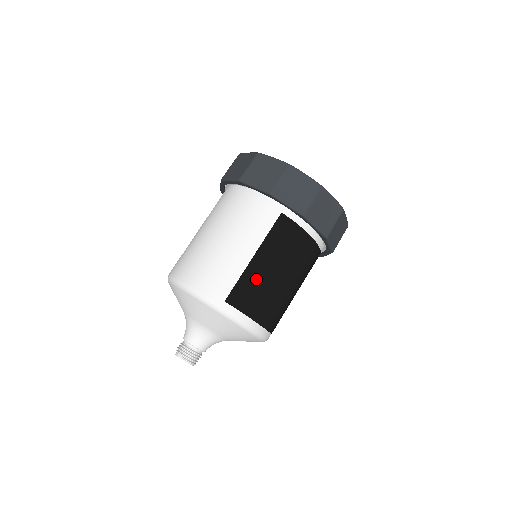
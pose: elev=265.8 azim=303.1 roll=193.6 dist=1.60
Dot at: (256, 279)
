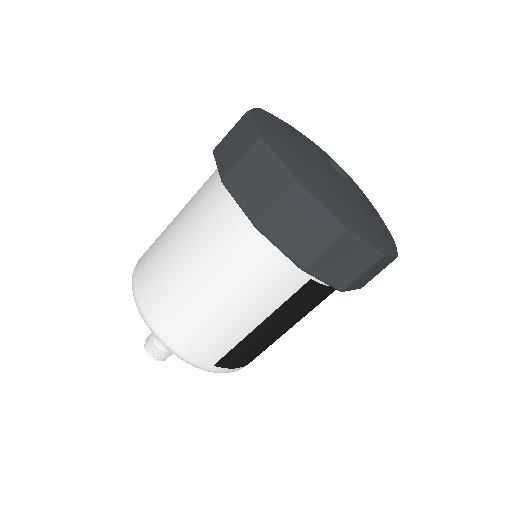
Dot at: (257, 343)
